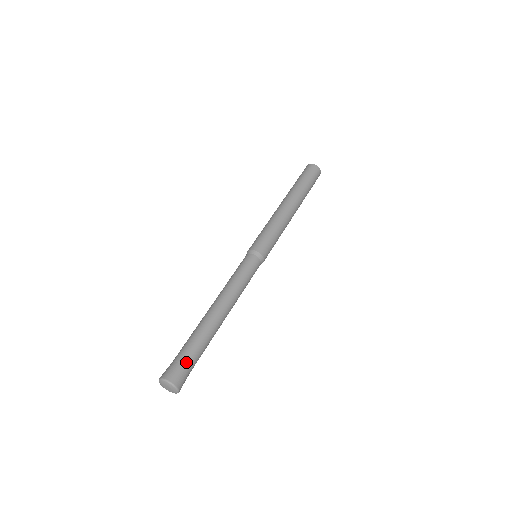
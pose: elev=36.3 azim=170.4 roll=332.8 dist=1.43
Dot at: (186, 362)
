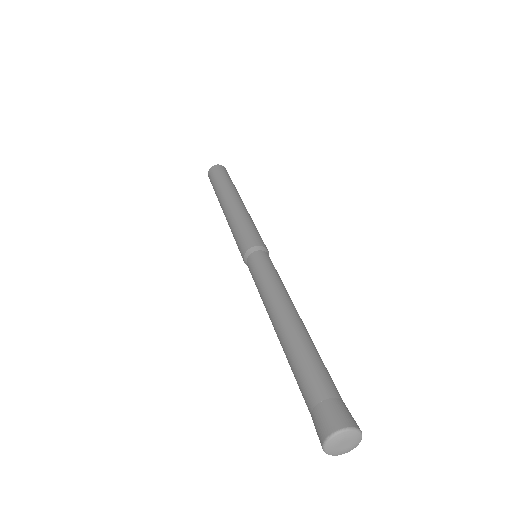
Dot at: (339, 394)
